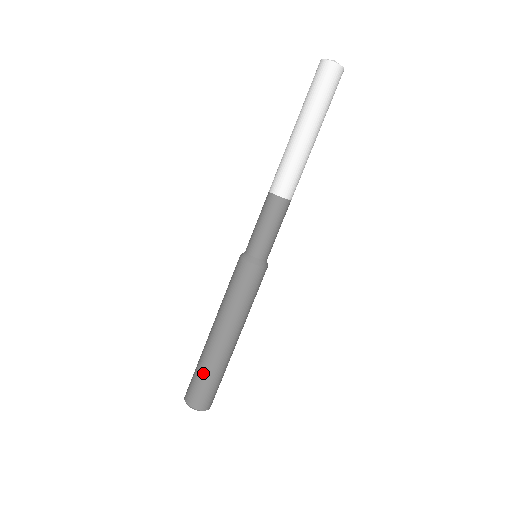
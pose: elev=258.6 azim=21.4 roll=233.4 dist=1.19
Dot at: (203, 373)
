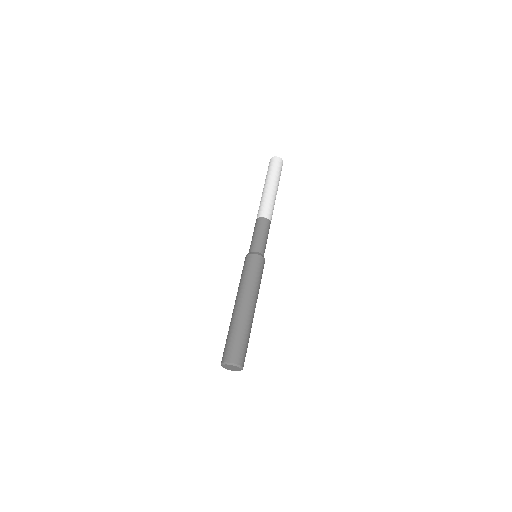
Dot at: (244, 335)
